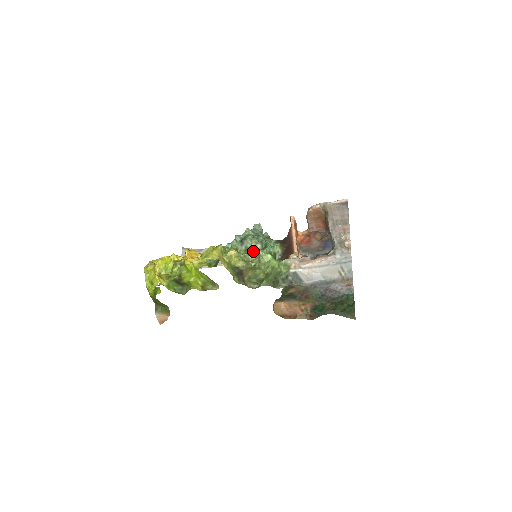
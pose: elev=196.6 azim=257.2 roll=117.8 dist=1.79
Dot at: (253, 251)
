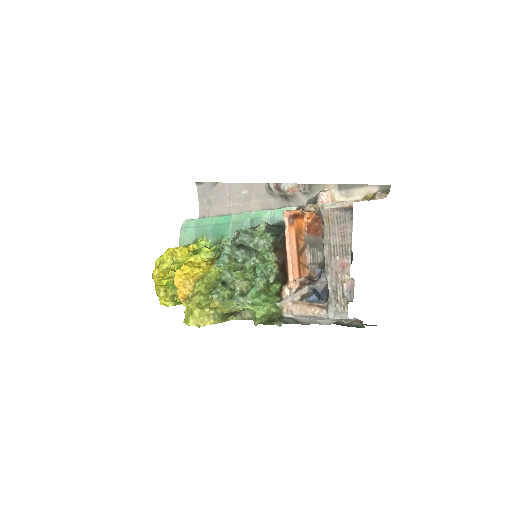
Dot at: (235, 301)
